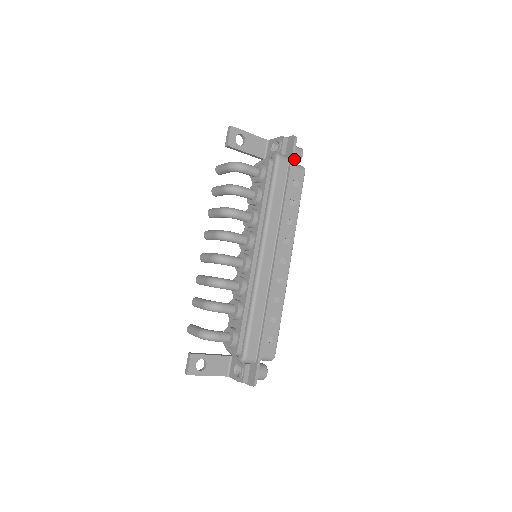
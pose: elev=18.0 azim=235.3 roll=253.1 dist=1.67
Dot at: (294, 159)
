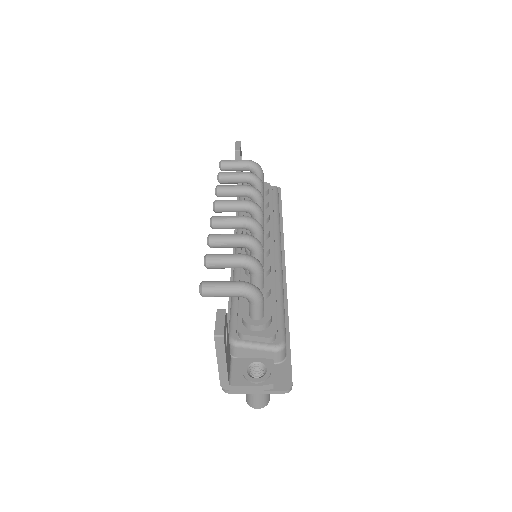
Dot at: occluded
